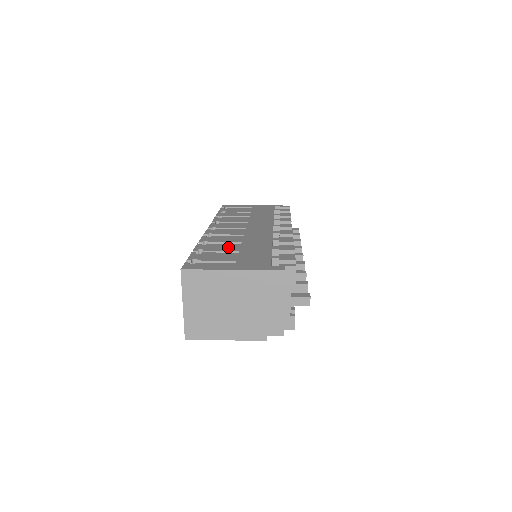
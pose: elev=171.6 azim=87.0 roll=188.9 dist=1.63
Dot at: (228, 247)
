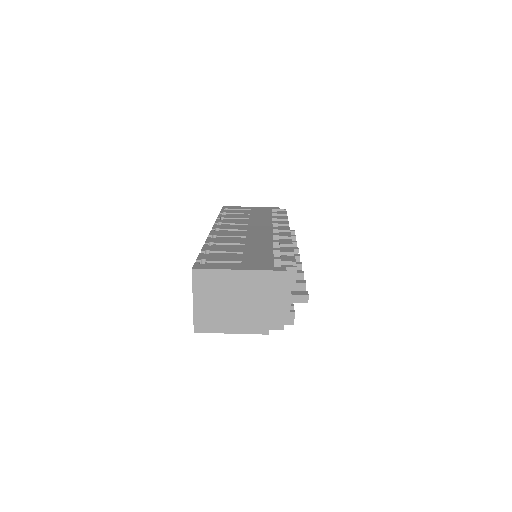
Dot at: (233, 248)
